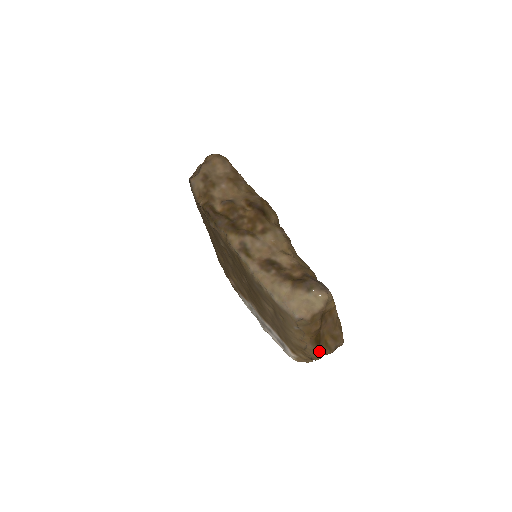
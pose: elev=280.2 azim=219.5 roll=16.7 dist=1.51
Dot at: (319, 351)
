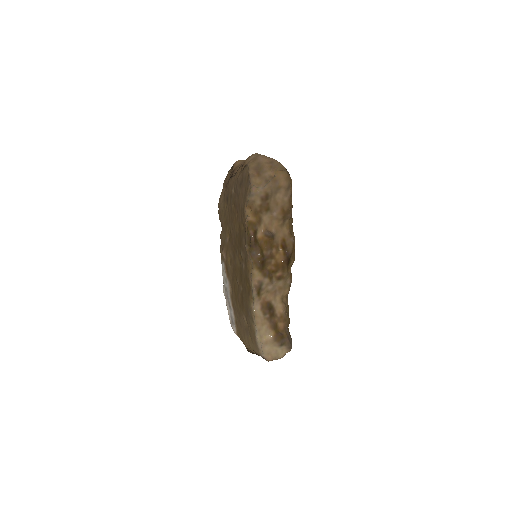
Dot at: occluded
